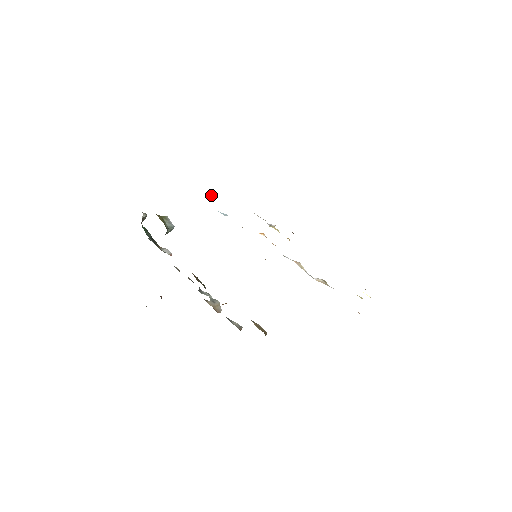
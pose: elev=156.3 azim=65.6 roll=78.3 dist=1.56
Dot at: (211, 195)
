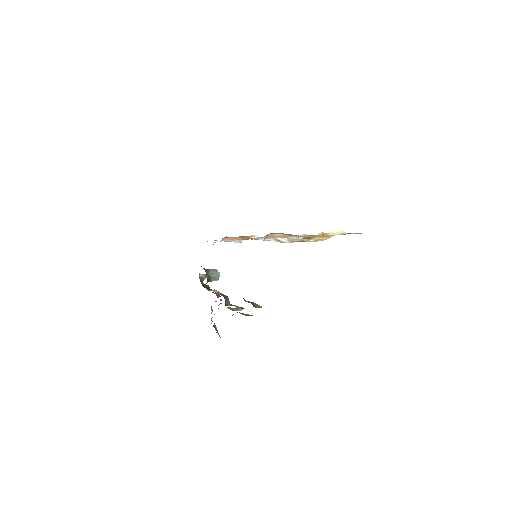
Dot at: occluded
